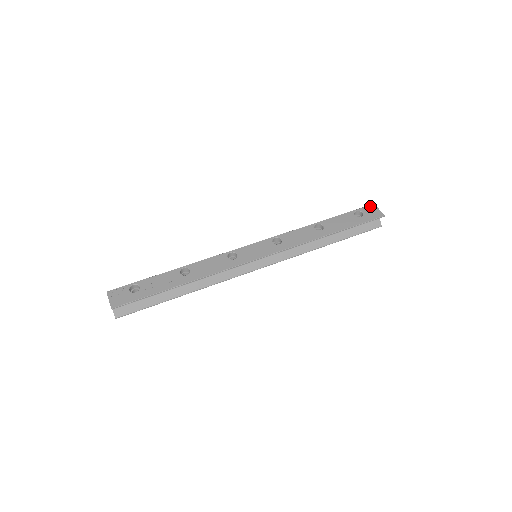
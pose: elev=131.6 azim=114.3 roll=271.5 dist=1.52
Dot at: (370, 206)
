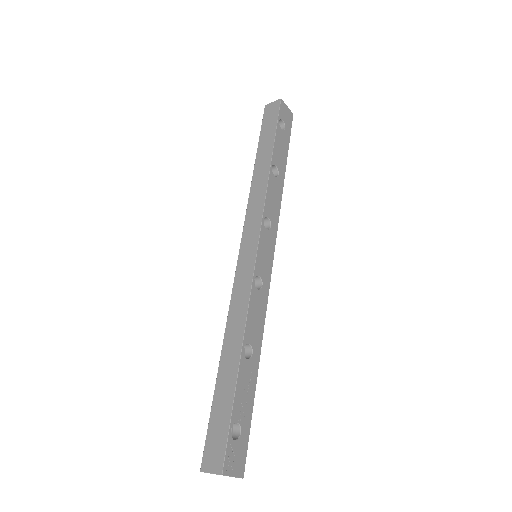
Dot at: (282, 105)
